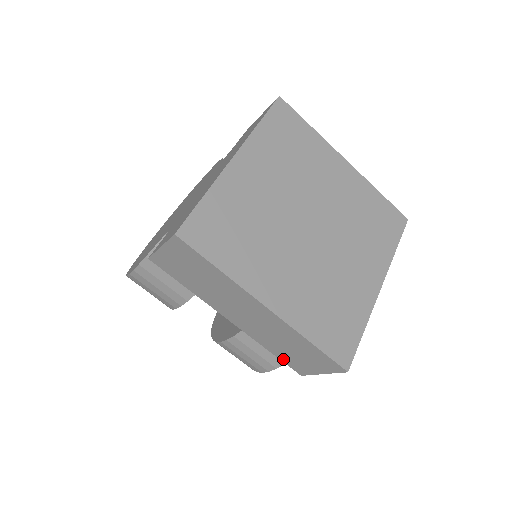
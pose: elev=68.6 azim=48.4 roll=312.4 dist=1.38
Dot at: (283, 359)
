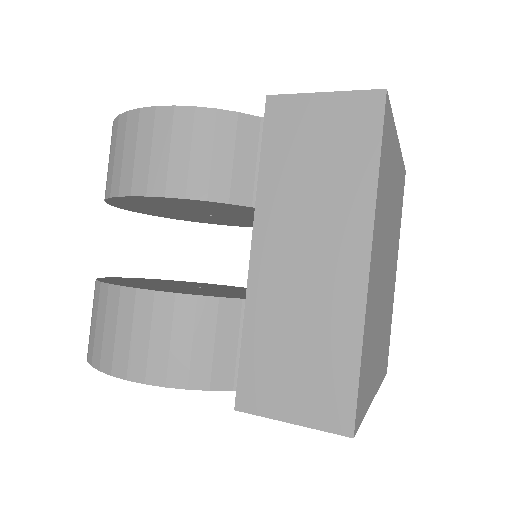
Dot at: (248, 363)
